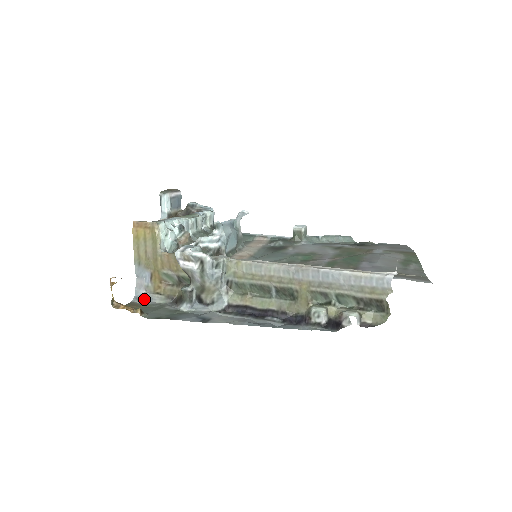
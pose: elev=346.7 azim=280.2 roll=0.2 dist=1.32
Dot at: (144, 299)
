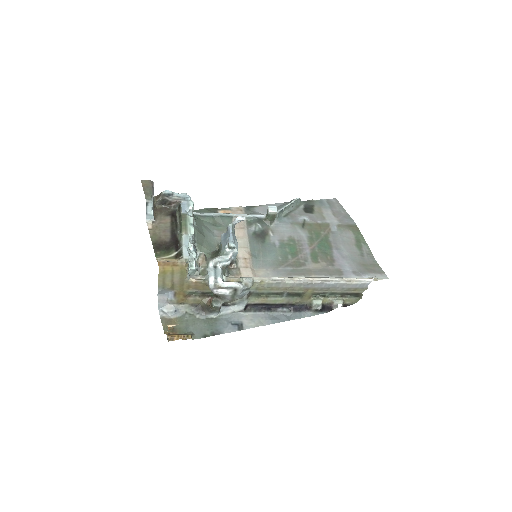
Dot at: (171, 312)
